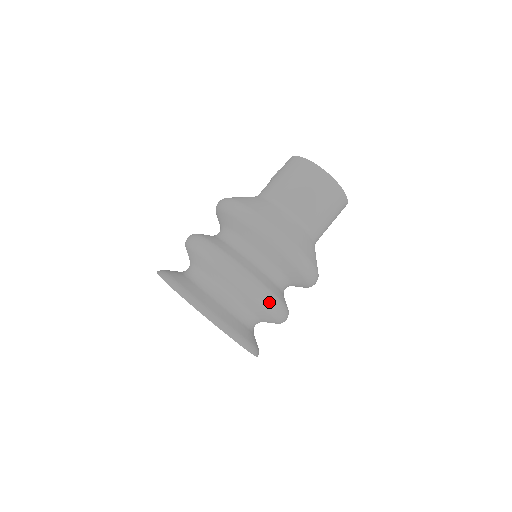
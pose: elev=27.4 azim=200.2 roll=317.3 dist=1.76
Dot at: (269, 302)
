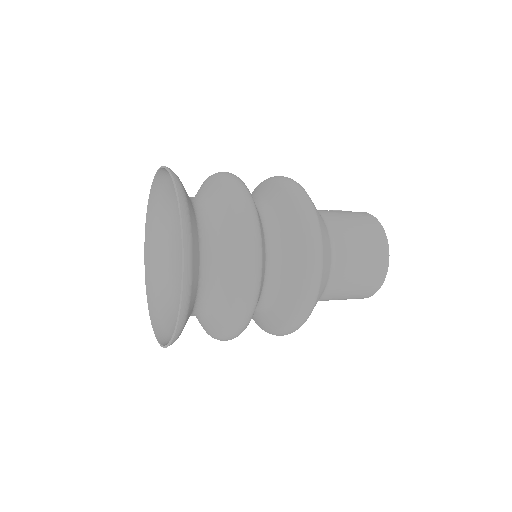
Dot at: (249, 297)
